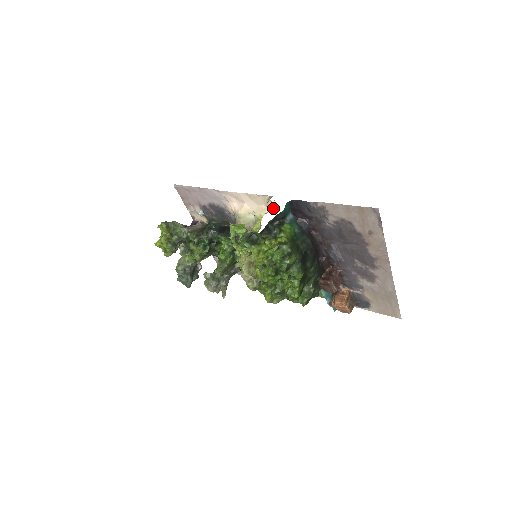
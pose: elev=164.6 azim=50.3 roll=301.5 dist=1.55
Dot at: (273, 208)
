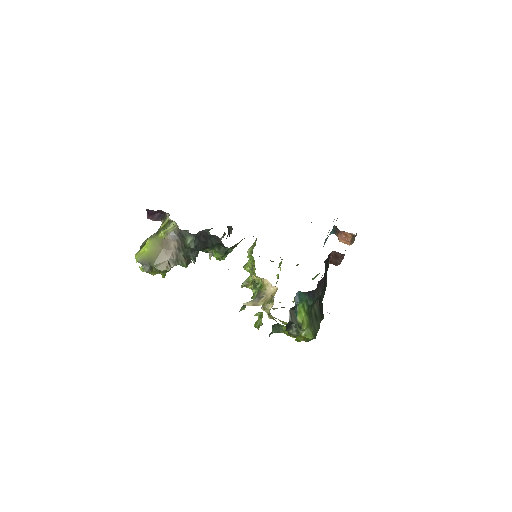
Dot at: (274, 288)
